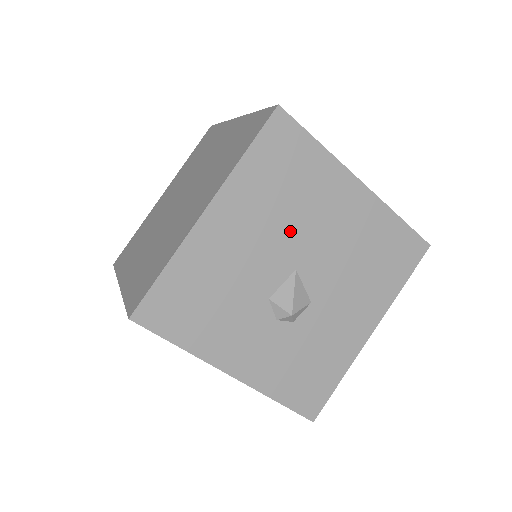
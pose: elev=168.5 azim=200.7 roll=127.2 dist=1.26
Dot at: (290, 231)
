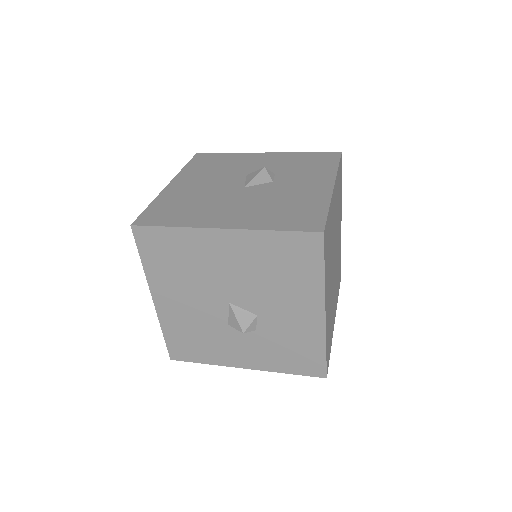
Dot at: (205, 285)
